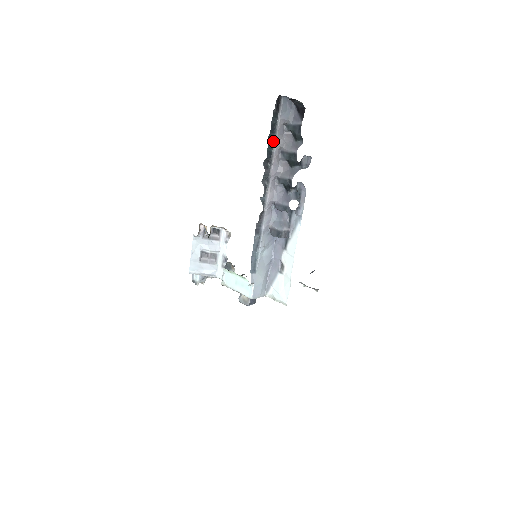
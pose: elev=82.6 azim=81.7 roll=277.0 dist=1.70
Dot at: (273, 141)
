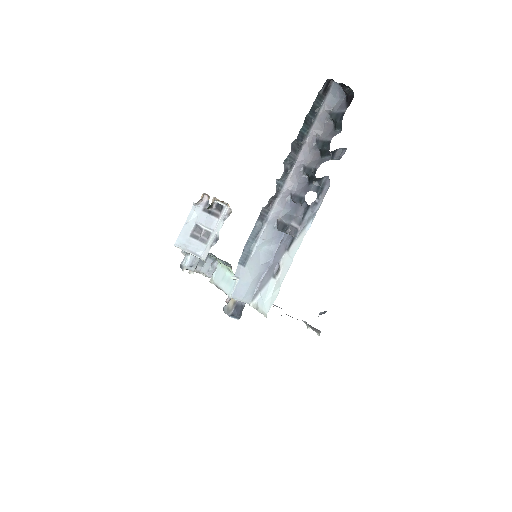
Dot at: (310, 125)
